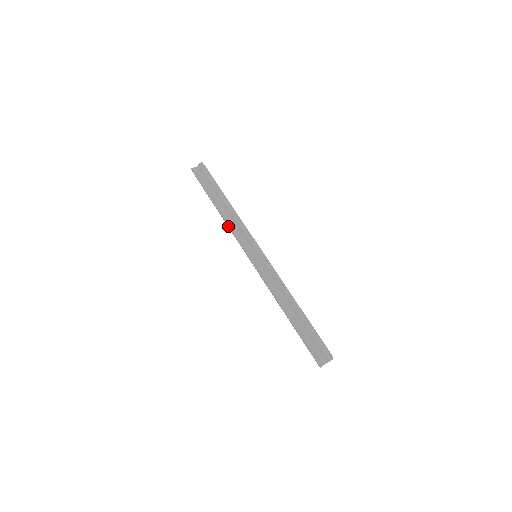
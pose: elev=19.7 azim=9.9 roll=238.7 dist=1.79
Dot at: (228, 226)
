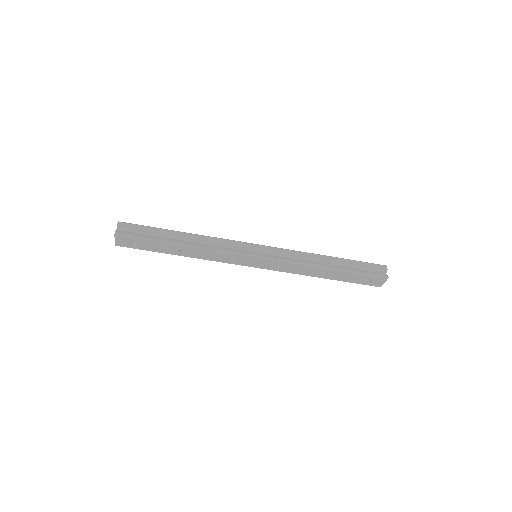
Dot at: (212, 251)
